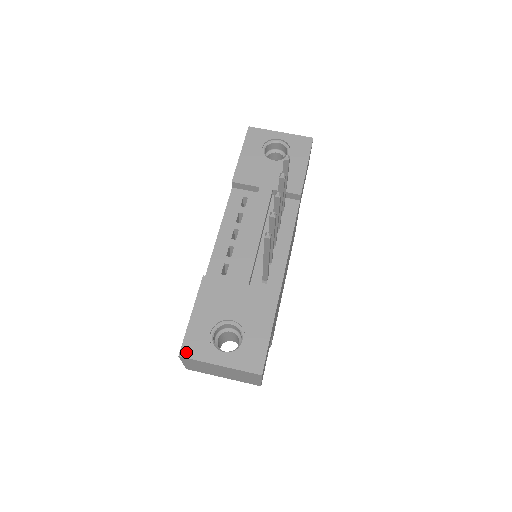
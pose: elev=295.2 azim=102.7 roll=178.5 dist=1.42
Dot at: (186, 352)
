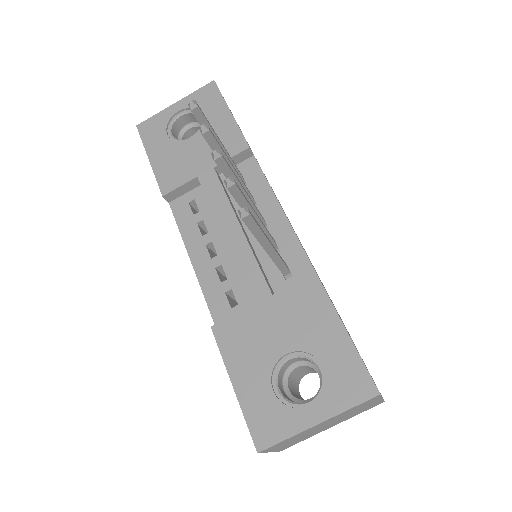
Dot at: (263, 440)
